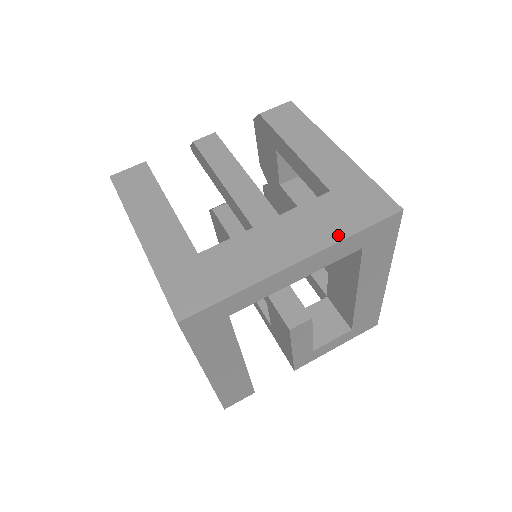
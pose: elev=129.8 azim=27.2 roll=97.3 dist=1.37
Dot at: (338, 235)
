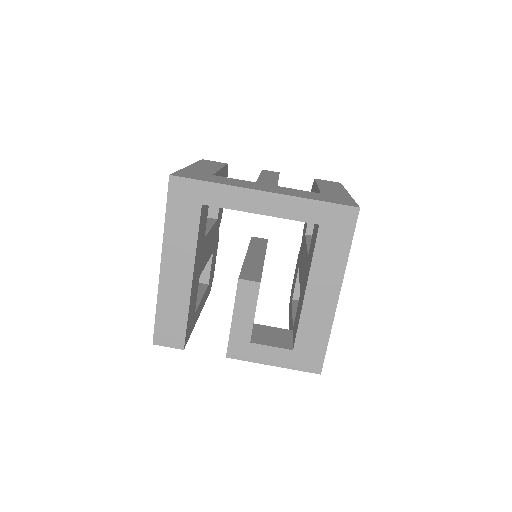
Dot at: (304, 197)
